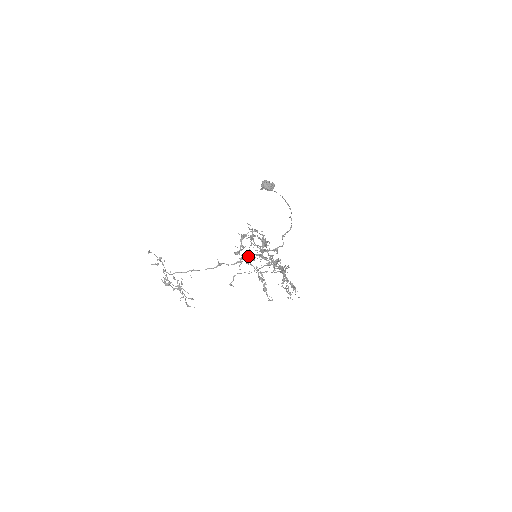
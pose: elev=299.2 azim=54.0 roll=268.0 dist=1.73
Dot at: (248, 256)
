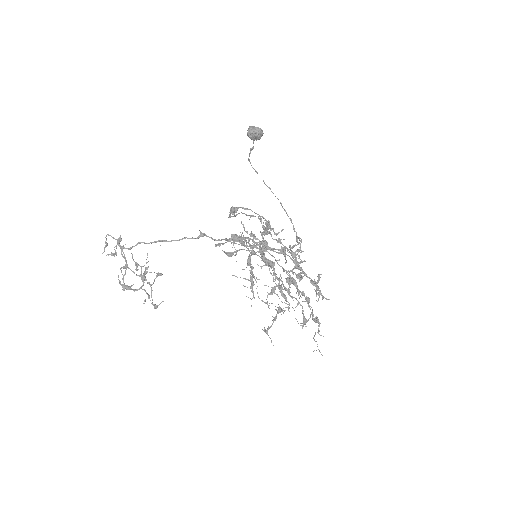
Dot at: (243, 239)
